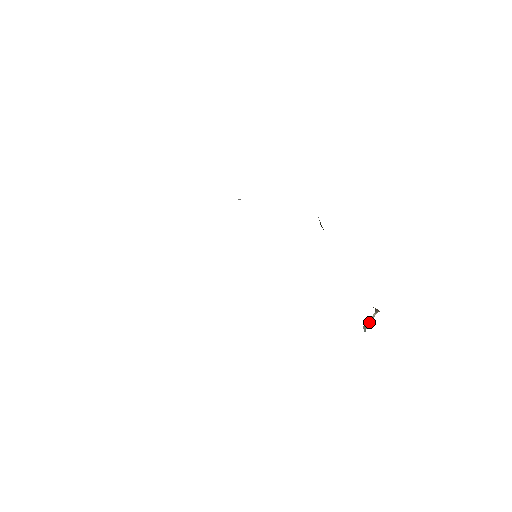
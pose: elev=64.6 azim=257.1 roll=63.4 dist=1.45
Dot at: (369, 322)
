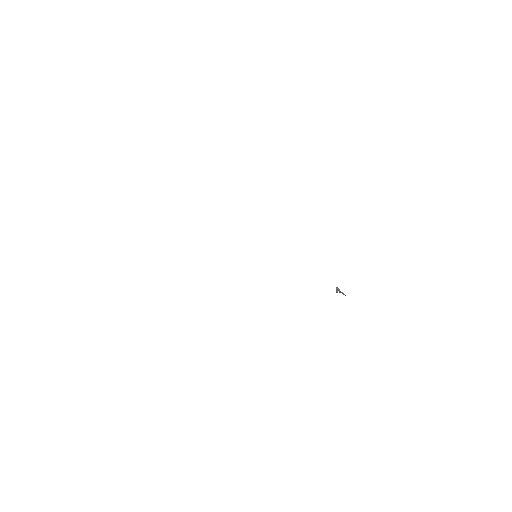
Dot at: (340, 292)
